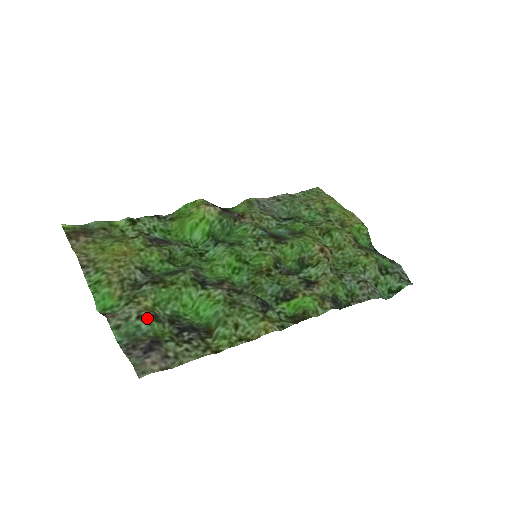
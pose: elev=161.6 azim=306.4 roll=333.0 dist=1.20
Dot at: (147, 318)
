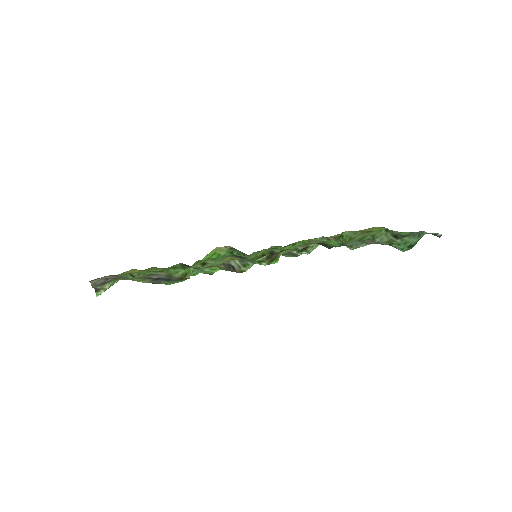
Dot at: (124, 274)
